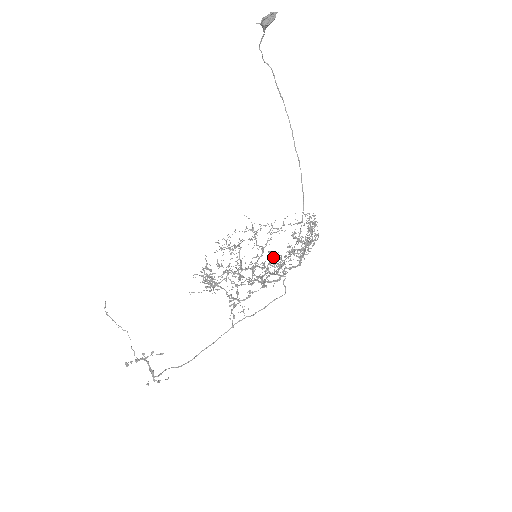
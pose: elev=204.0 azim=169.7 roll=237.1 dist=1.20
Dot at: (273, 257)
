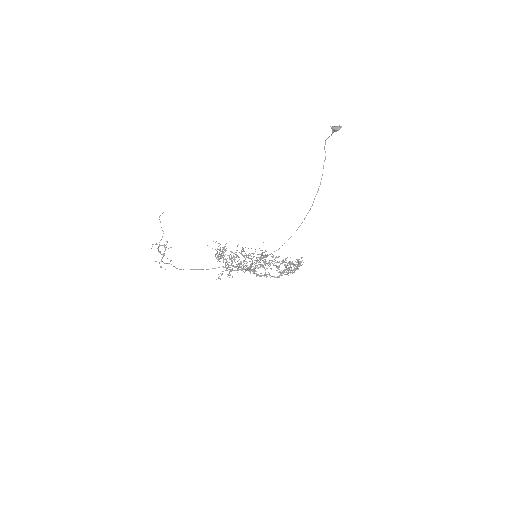
Dot at: occluded
